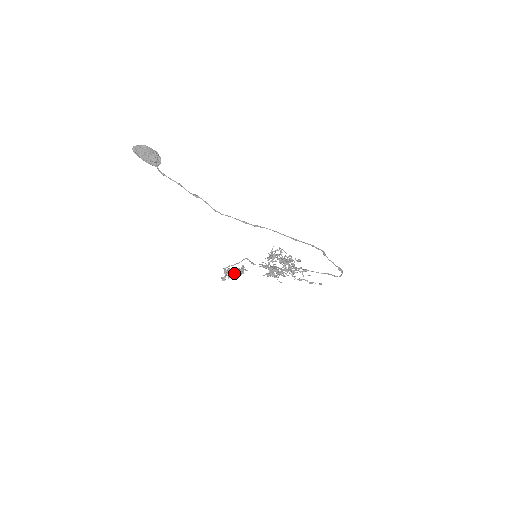
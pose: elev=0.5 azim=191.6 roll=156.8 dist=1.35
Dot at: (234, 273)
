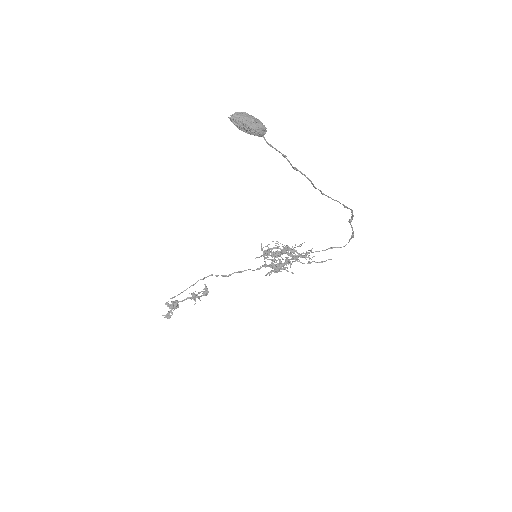
Dot at: (178, 305)
